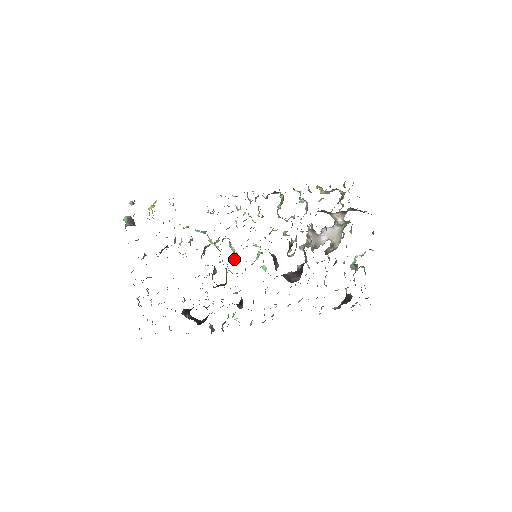
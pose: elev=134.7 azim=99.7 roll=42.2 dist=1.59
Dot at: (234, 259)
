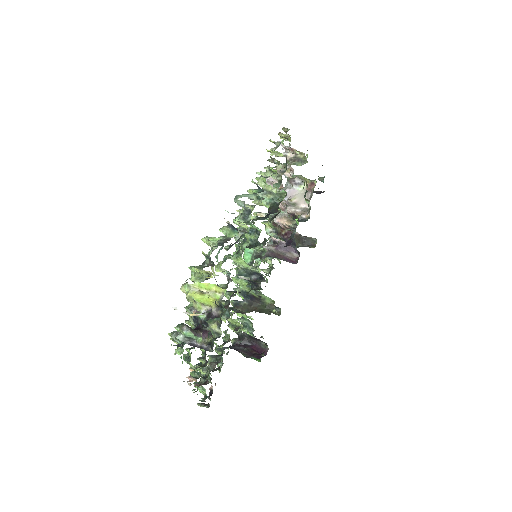
Dot at: (255, 276)
